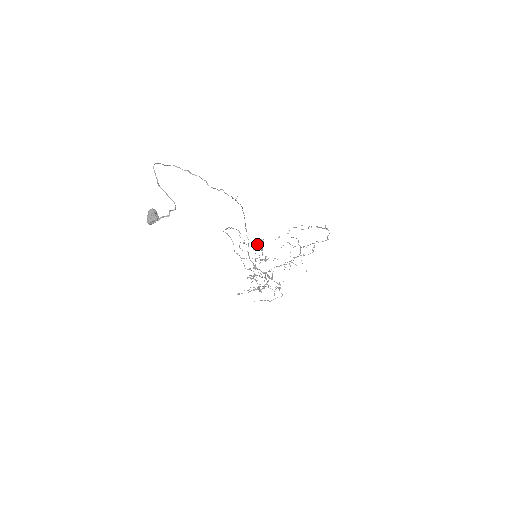
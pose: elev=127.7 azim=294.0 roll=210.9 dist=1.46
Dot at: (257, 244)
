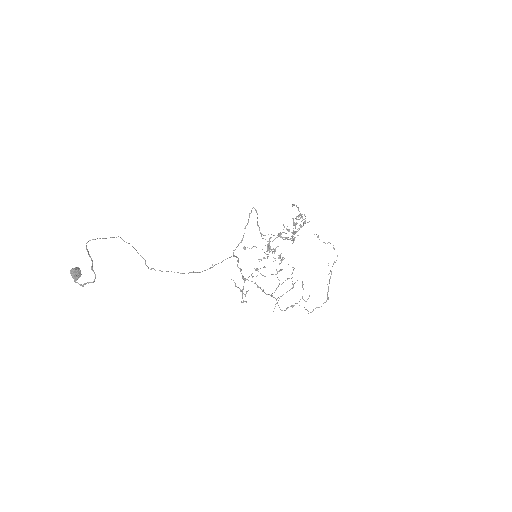
Dot at: (305, 216)
